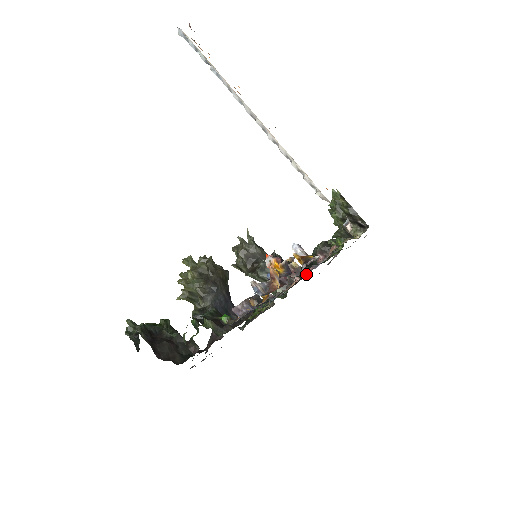
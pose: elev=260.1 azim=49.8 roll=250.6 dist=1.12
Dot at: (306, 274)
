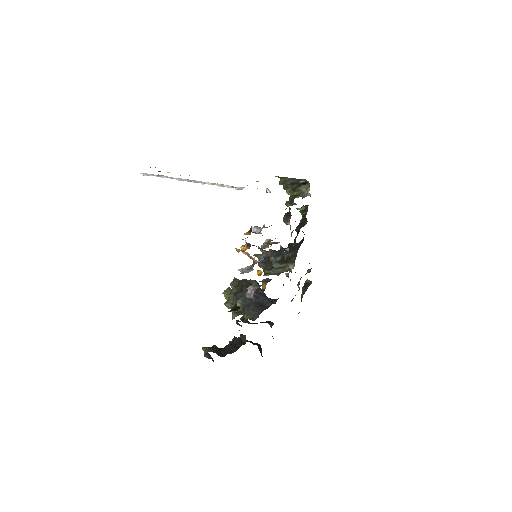
Dot at: (295, 242)
